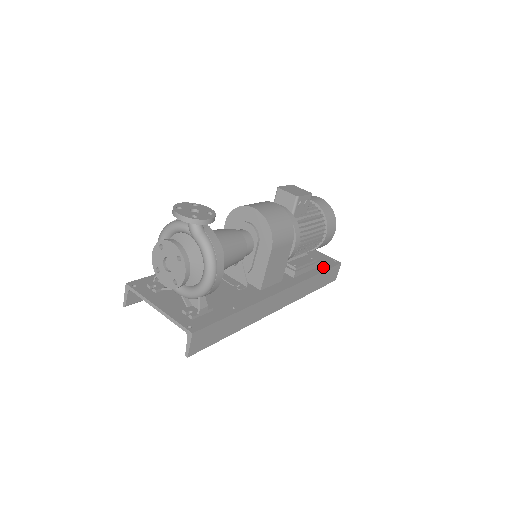
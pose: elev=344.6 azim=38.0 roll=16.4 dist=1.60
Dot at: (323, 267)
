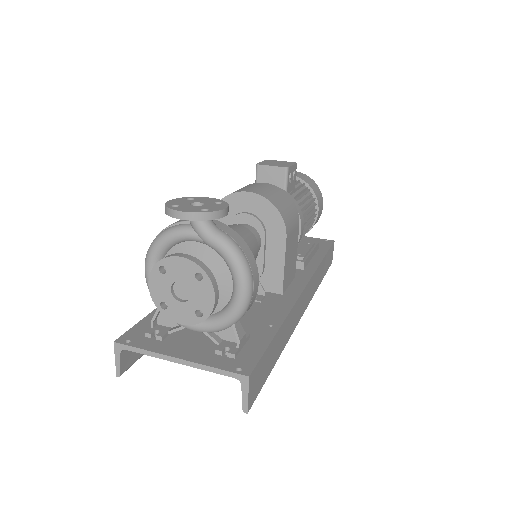
Dot at: (322, 250)
